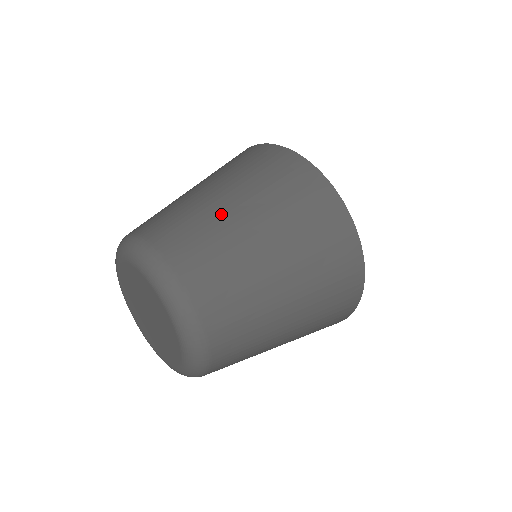
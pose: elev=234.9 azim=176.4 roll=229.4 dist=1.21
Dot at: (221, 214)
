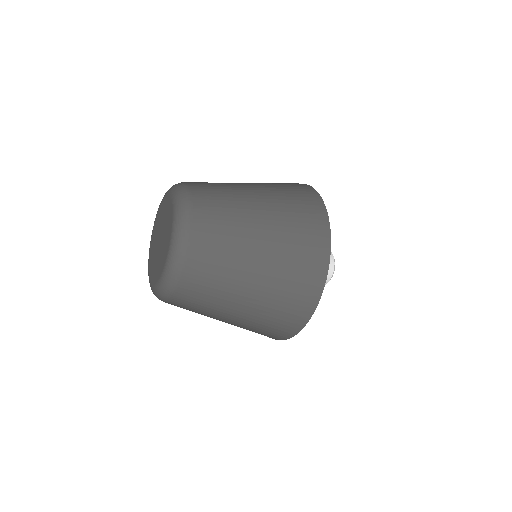
Dot at: (246, 241)
